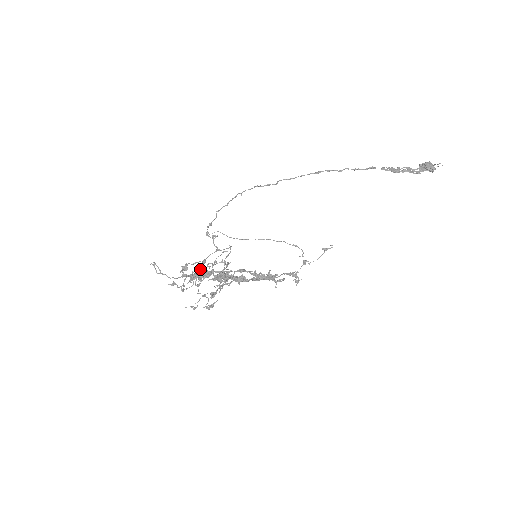
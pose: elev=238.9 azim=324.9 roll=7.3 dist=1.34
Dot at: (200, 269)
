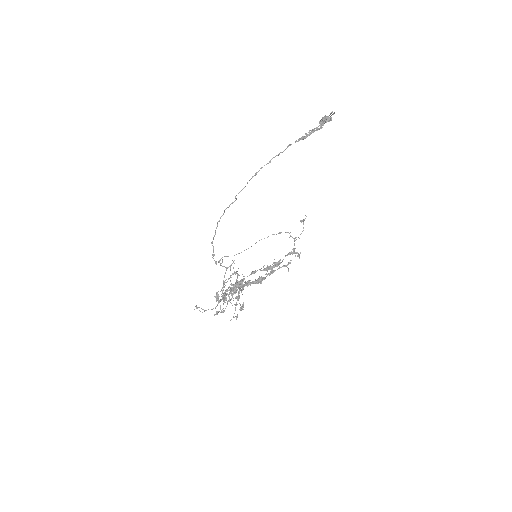
Dot at: occluded
